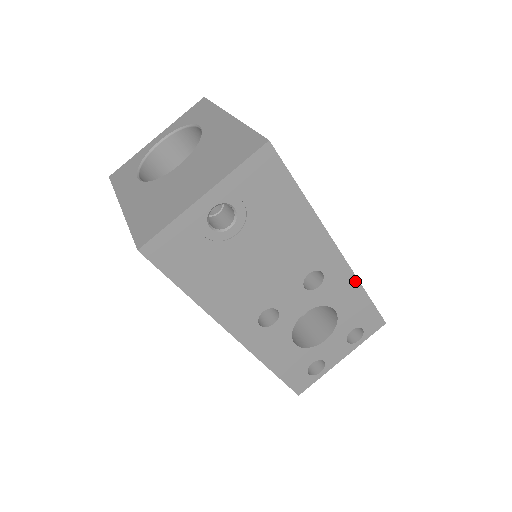
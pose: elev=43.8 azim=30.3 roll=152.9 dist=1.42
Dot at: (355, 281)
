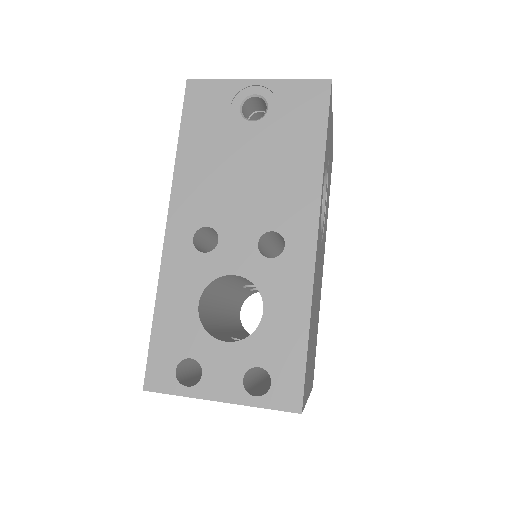
Dot at: (308, 296)
